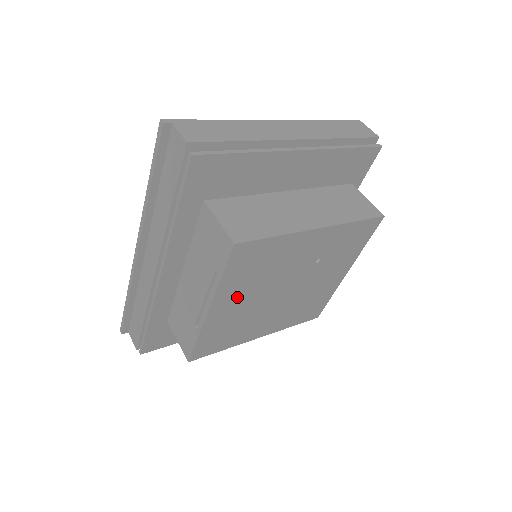
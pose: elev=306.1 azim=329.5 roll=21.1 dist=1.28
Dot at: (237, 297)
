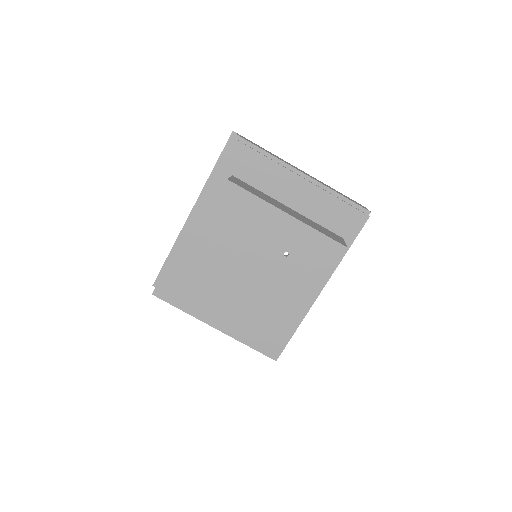
Dot at: (220, 239)
